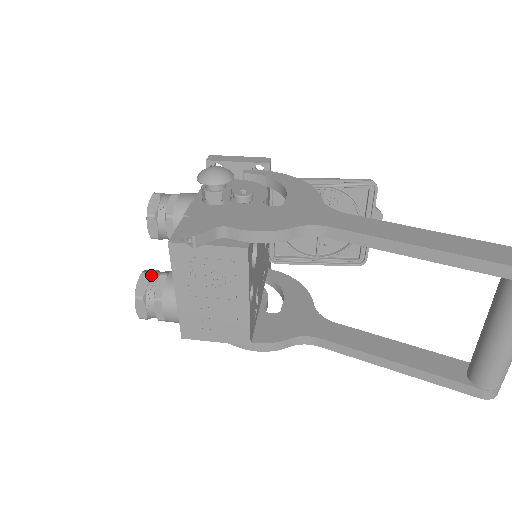
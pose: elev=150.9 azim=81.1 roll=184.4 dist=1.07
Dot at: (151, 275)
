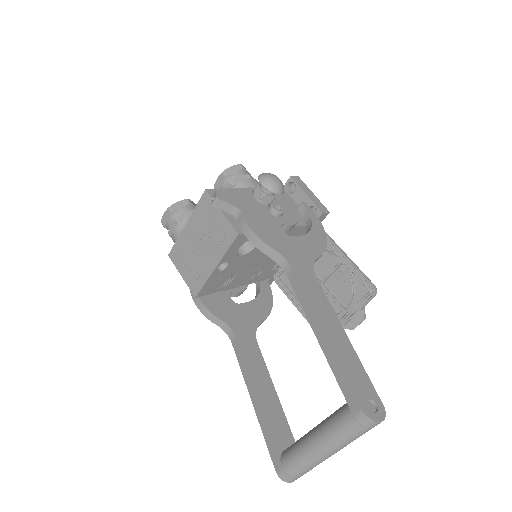
Dot at: (190, 205)
